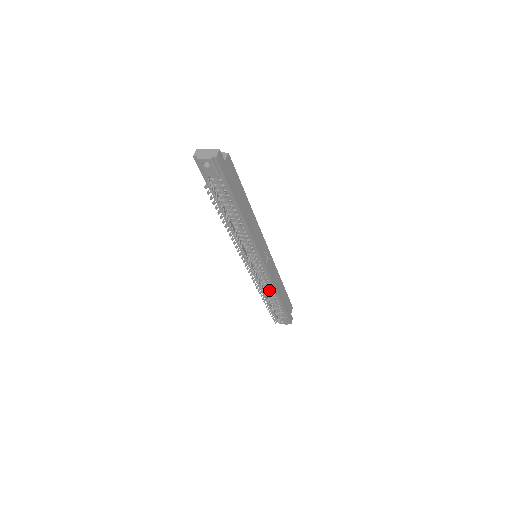
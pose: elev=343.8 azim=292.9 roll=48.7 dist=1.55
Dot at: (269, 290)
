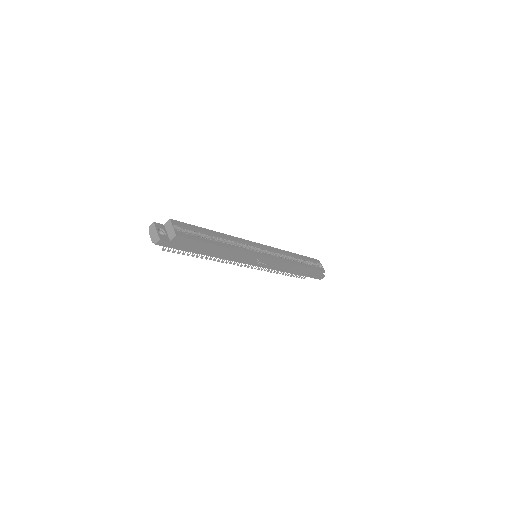
Dot at: occluded
